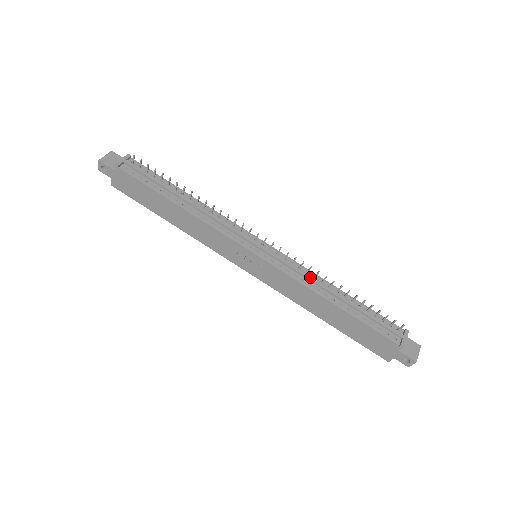
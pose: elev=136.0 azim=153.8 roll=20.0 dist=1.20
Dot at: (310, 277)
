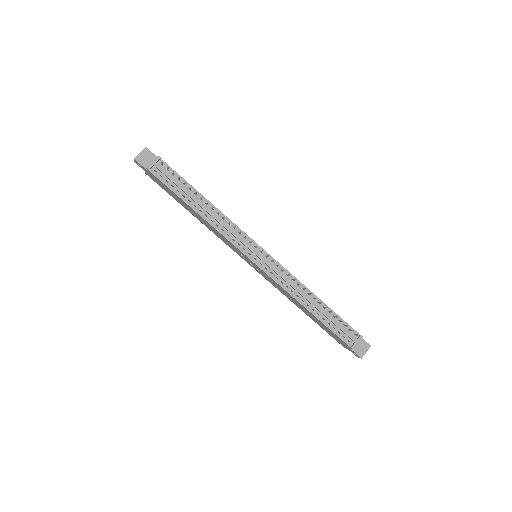
Dot at: (293, 286)
